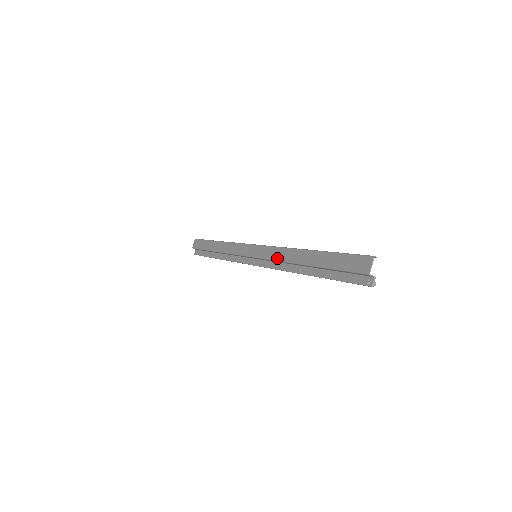
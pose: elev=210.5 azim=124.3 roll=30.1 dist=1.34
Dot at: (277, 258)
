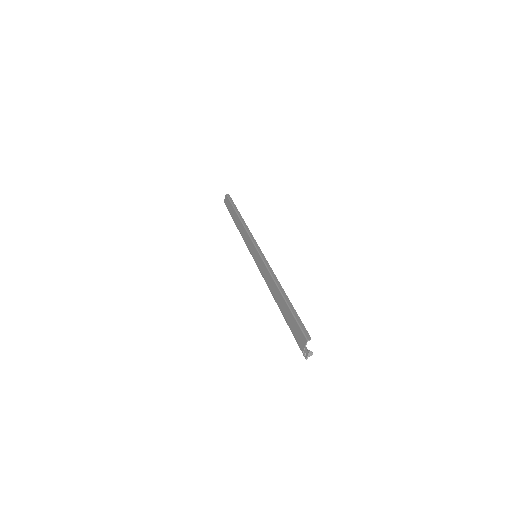
Dot at: (264, 276)
